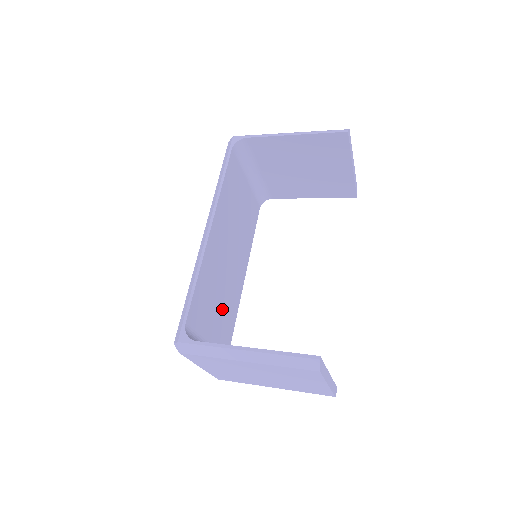
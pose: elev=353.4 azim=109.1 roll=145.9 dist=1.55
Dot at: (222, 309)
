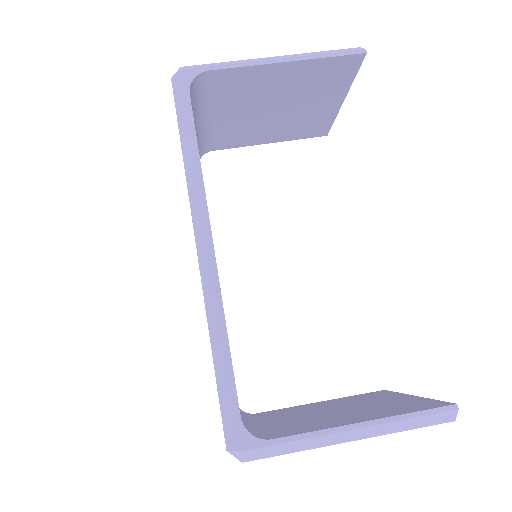
Dot at: occluded
